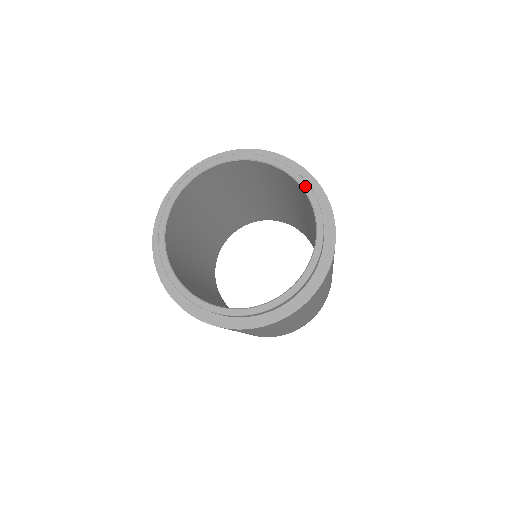
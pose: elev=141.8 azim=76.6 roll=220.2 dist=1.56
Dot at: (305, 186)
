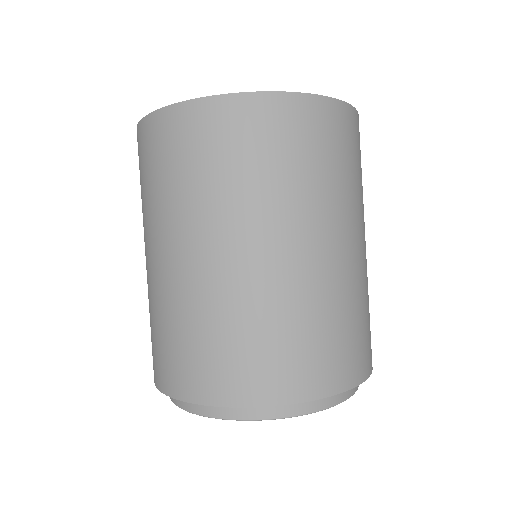
Dot at: (339, 402)
